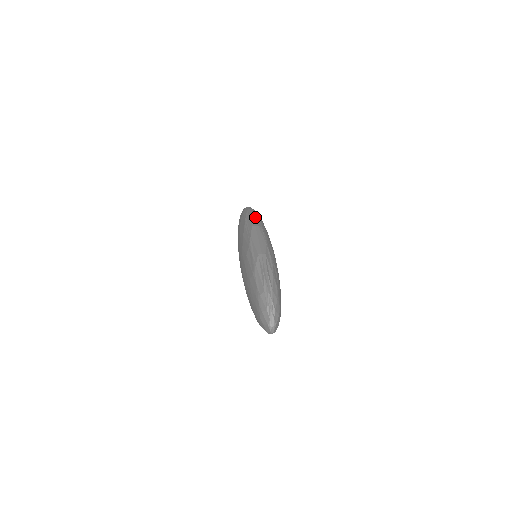
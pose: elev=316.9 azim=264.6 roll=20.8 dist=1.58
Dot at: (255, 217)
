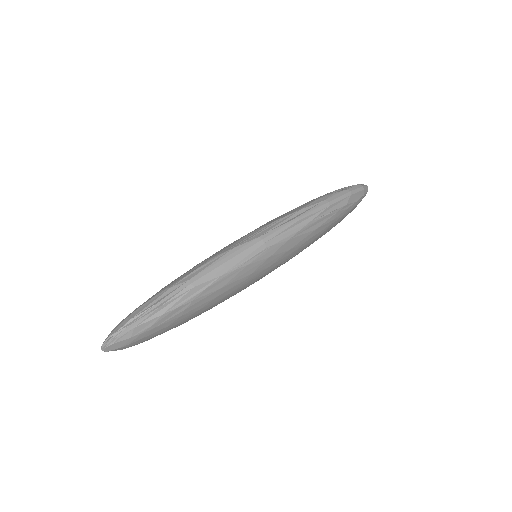
Dot at: (297, 224)
